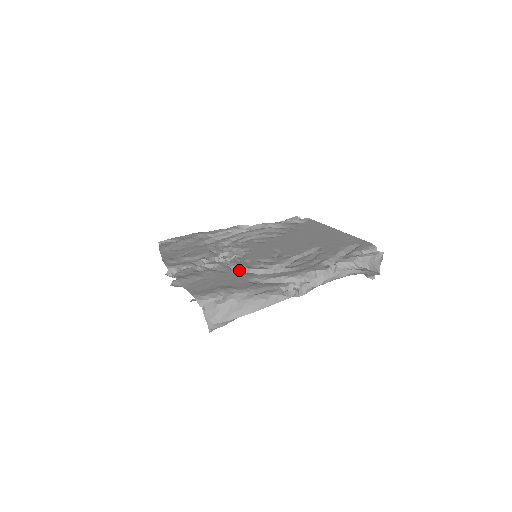
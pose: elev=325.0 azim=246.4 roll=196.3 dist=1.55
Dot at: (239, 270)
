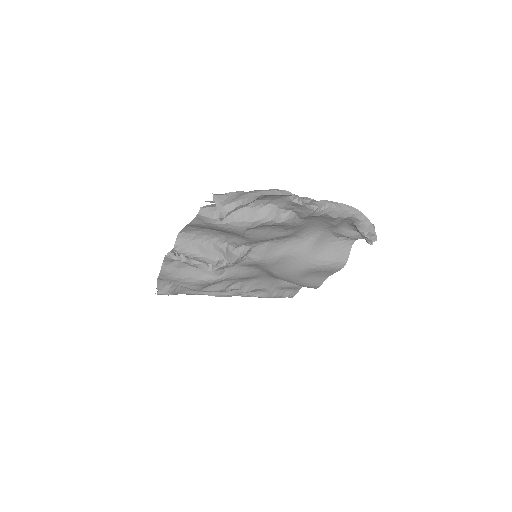
Dot at: occluded
